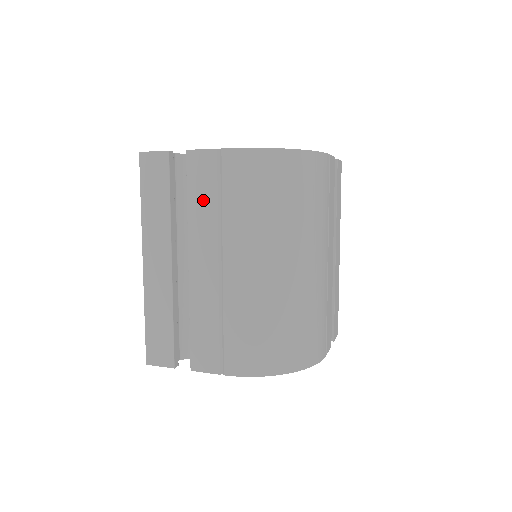
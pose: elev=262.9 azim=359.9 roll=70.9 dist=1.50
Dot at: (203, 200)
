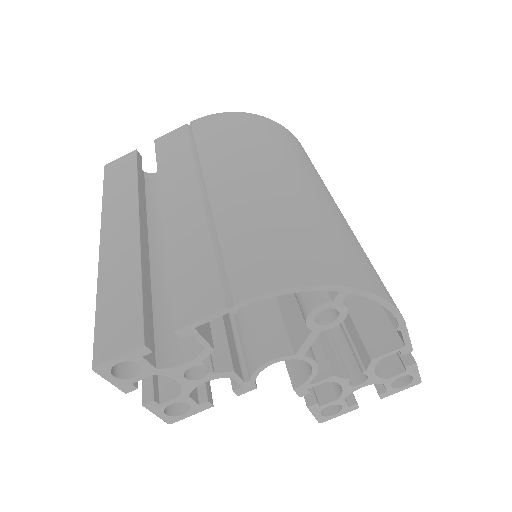
Dot at: (175, 158)
